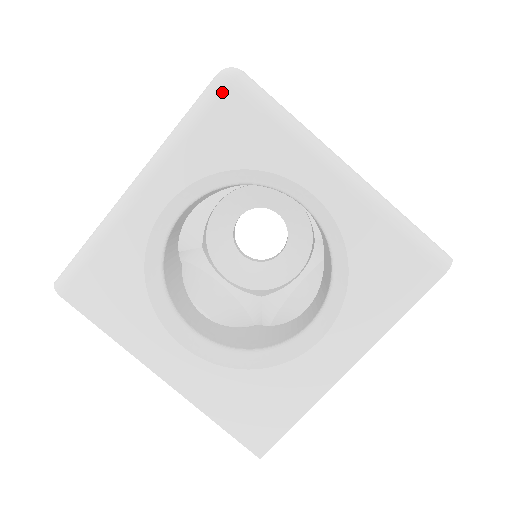
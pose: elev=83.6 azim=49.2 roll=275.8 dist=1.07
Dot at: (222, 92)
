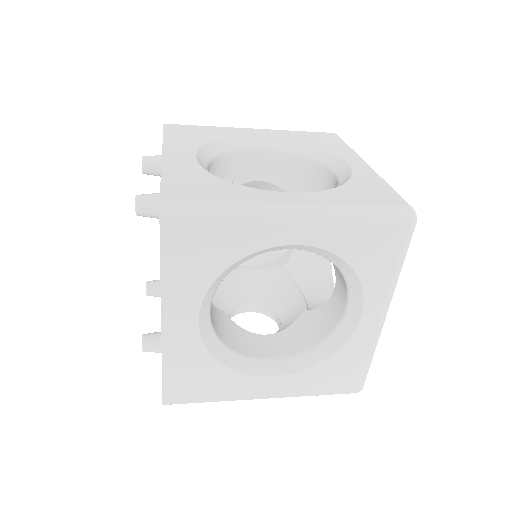
Dot at: (400, 226)
